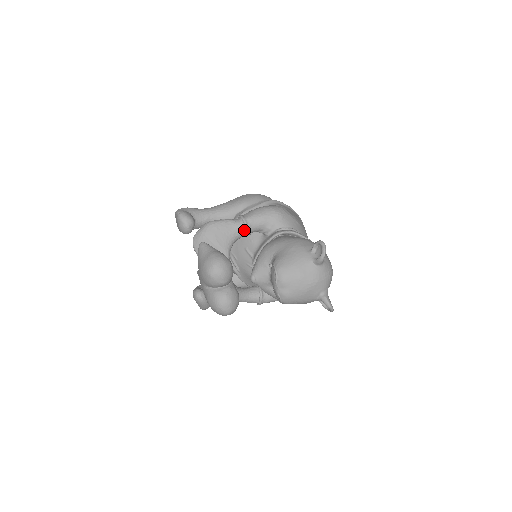
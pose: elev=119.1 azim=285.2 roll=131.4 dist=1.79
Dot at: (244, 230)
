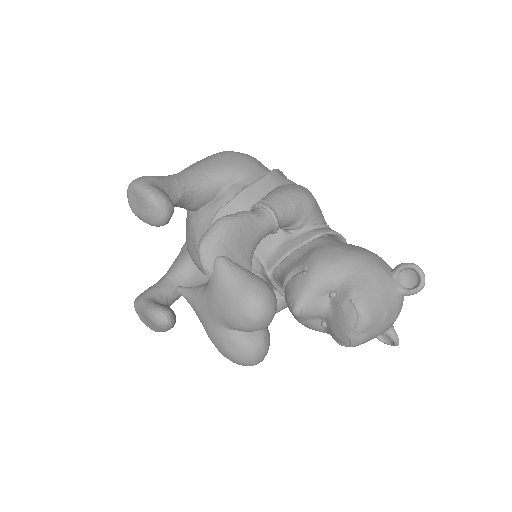
Dot at: (271, 230)
